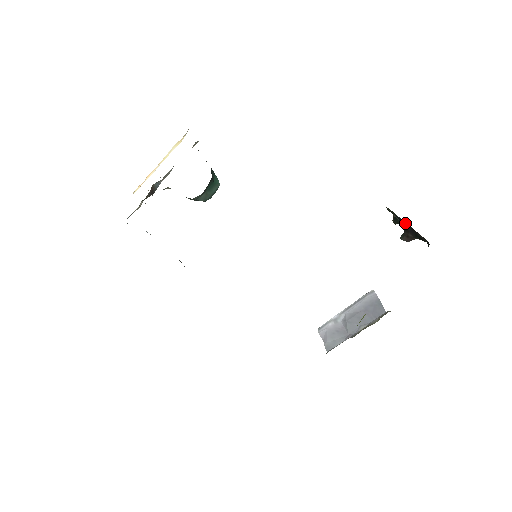
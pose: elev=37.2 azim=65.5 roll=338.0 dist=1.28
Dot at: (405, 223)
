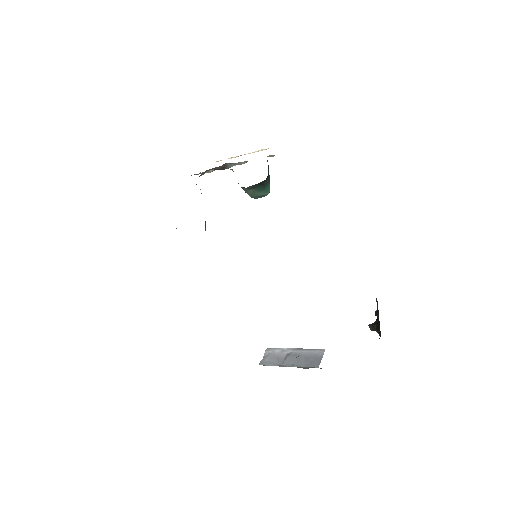
Dot at: occluded
